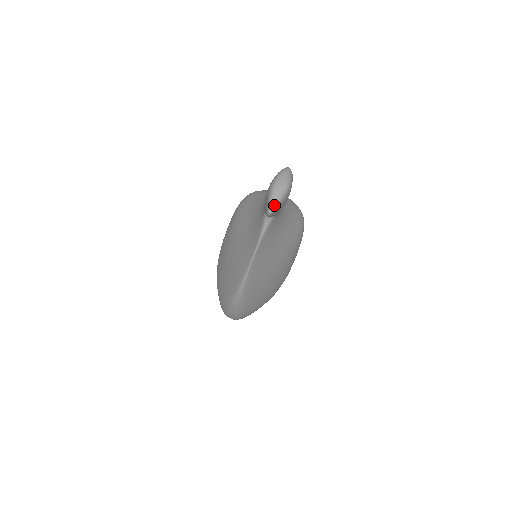
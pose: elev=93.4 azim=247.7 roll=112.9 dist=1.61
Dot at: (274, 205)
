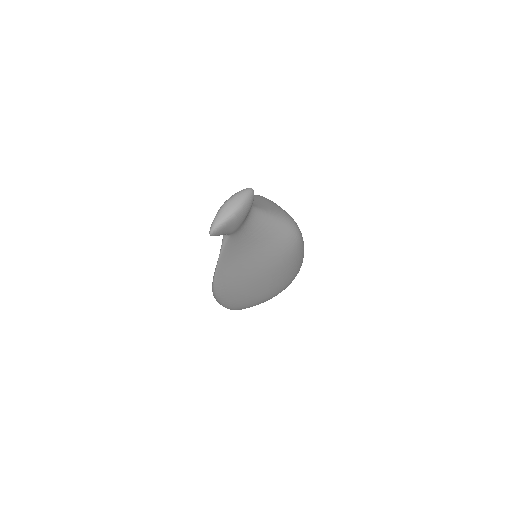
Dot at: (214, 228)
